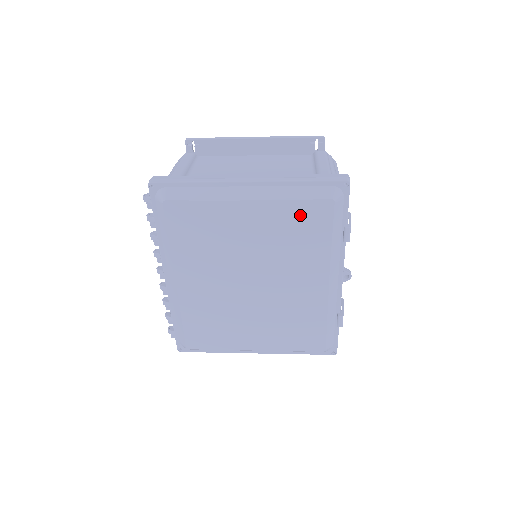
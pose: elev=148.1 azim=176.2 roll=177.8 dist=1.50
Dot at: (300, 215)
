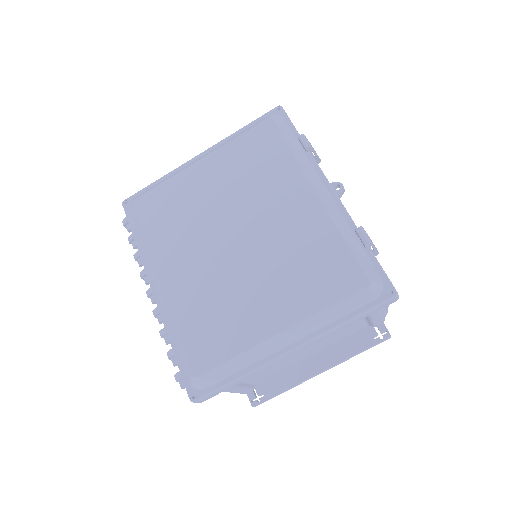
Dot at: (249, 145)
